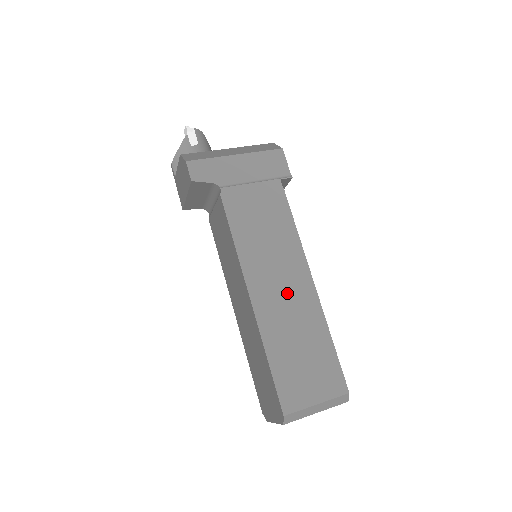
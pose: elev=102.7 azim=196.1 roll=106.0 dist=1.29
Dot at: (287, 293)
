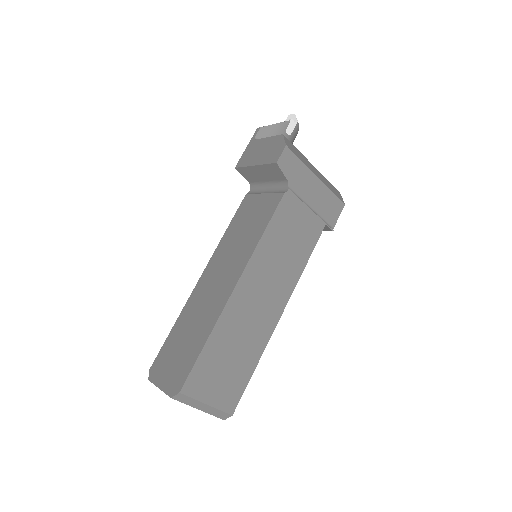
Dot at: (260, 307)
